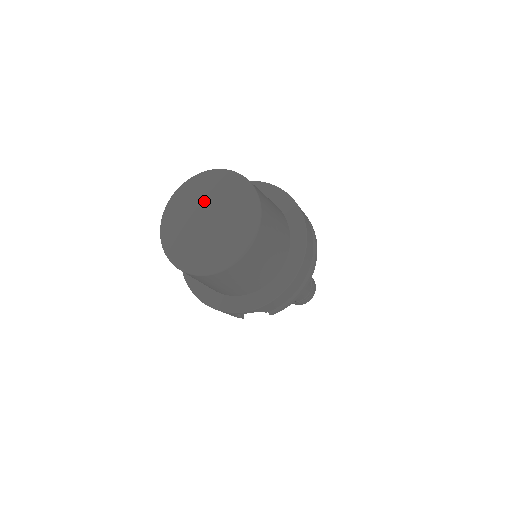
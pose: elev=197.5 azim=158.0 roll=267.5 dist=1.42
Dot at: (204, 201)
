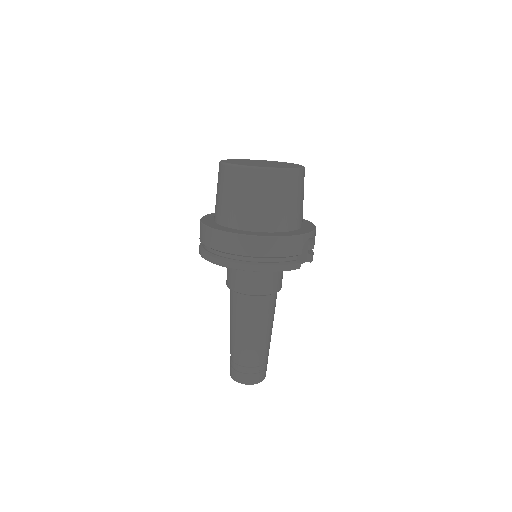
Dot at: (247, 161)
